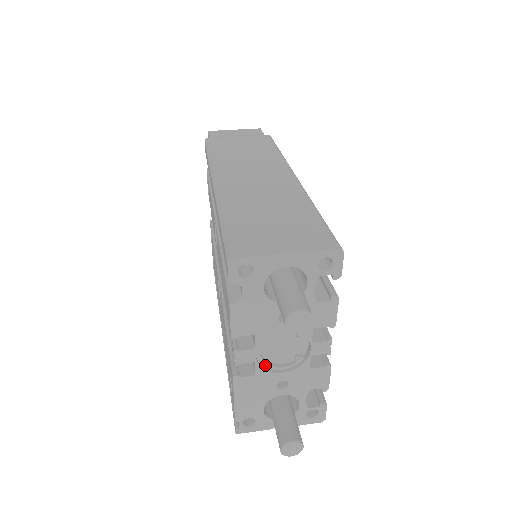
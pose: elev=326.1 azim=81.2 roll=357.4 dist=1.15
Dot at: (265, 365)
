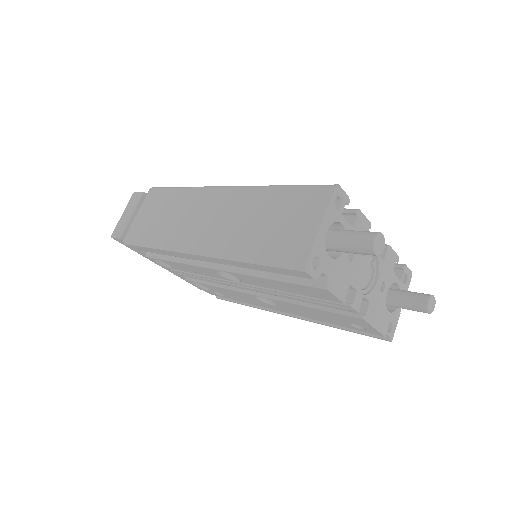
Dot at: (366, 291)
